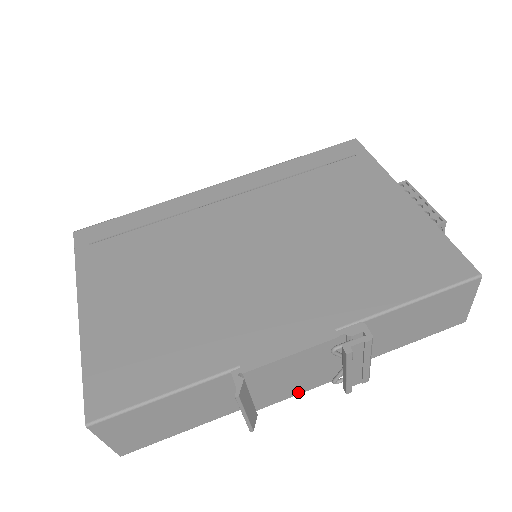
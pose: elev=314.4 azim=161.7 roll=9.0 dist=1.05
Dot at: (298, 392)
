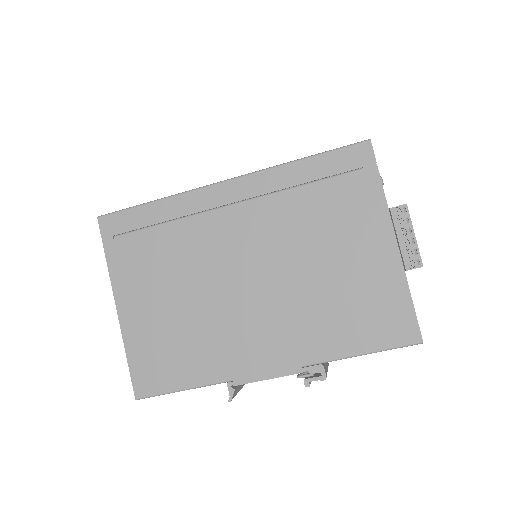
Dot at: occluded
